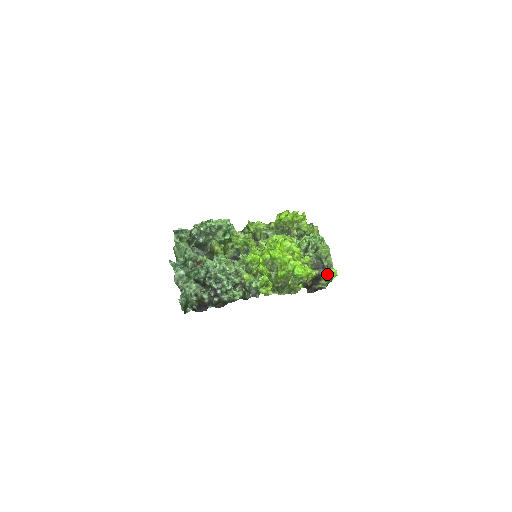
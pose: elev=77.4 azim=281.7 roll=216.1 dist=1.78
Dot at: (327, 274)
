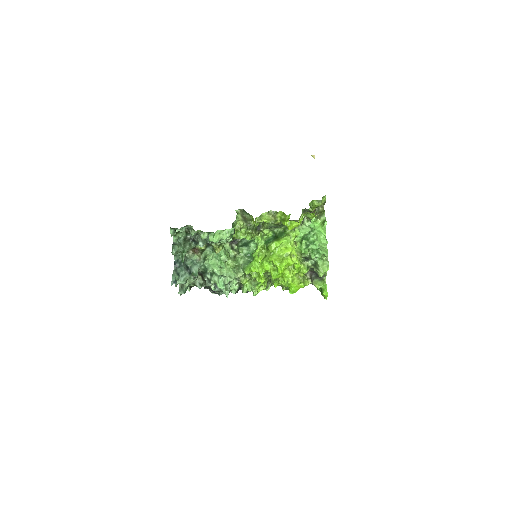
Dot at: (318, 288)
